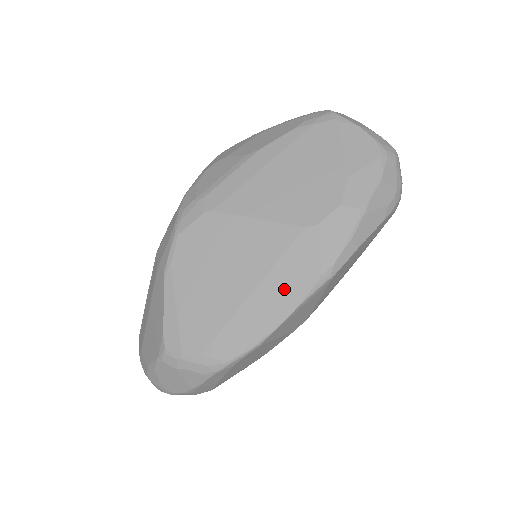
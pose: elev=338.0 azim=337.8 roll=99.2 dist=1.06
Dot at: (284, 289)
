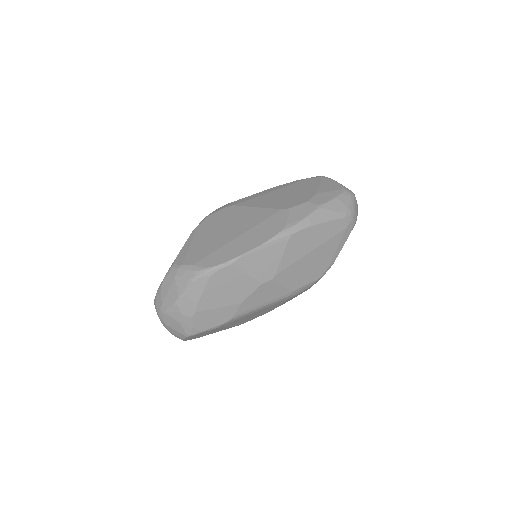
Dot at: (258, 236)
